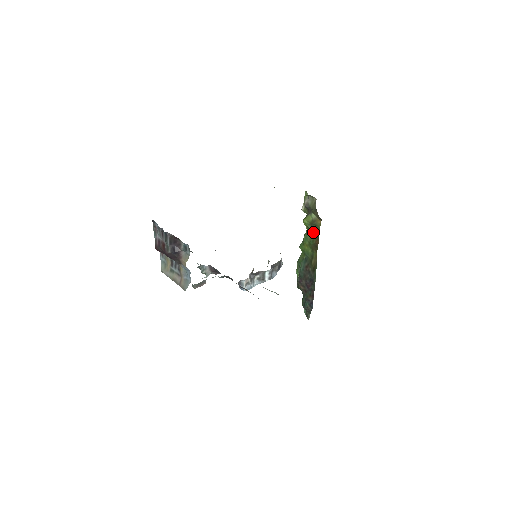
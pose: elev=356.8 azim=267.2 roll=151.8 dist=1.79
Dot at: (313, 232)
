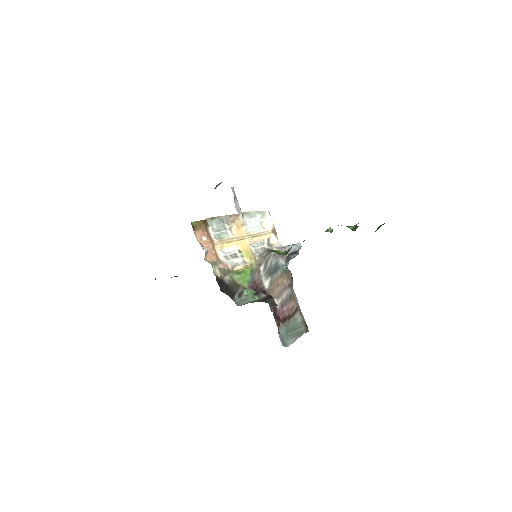
Dot at: occluded
